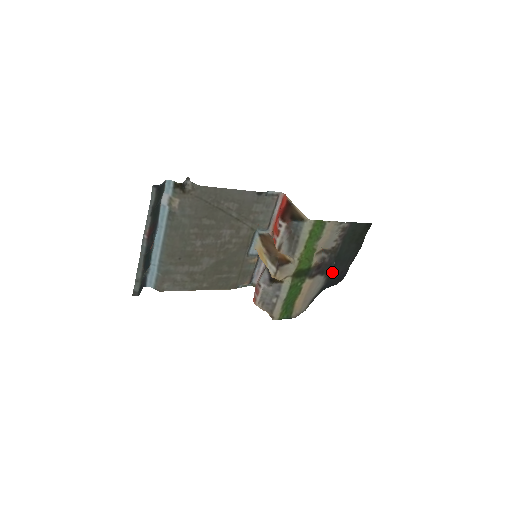
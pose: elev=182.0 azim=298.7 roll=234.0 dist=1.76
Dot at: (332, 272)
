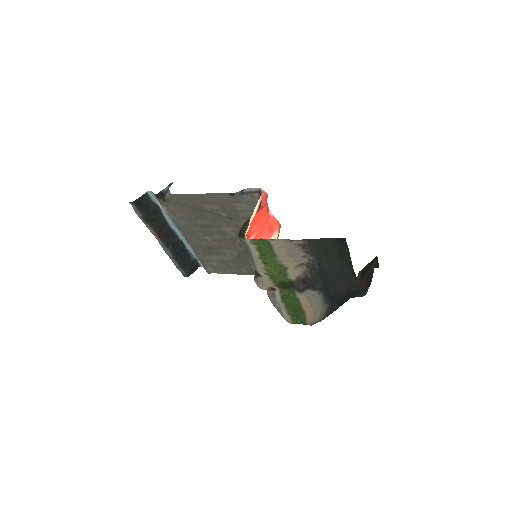
Dot at: (328, 288)
